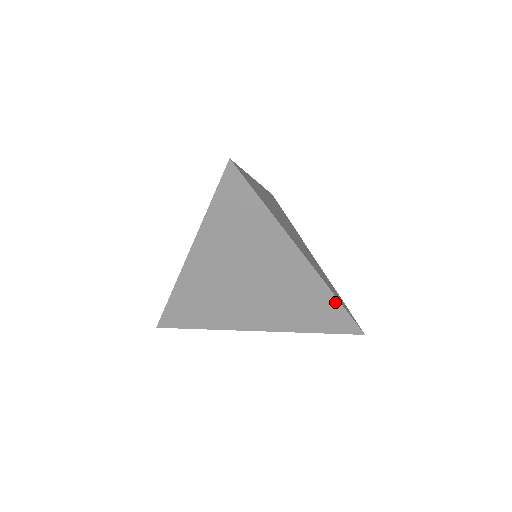
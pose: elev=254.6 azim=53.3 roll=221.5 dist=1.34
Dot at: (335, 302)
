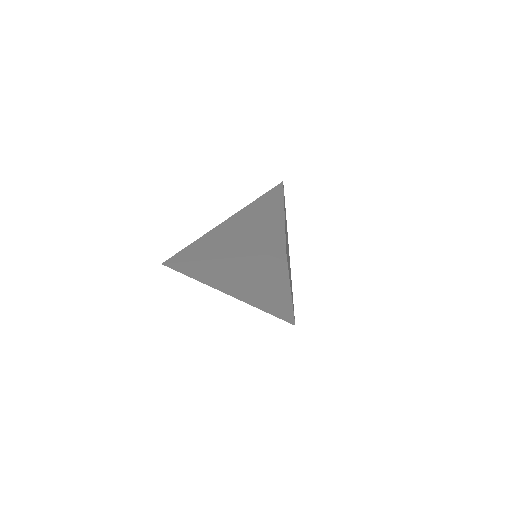
Dot at: (291, 312)
